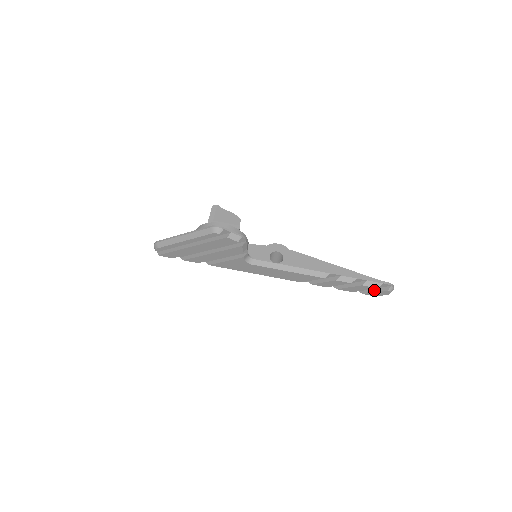
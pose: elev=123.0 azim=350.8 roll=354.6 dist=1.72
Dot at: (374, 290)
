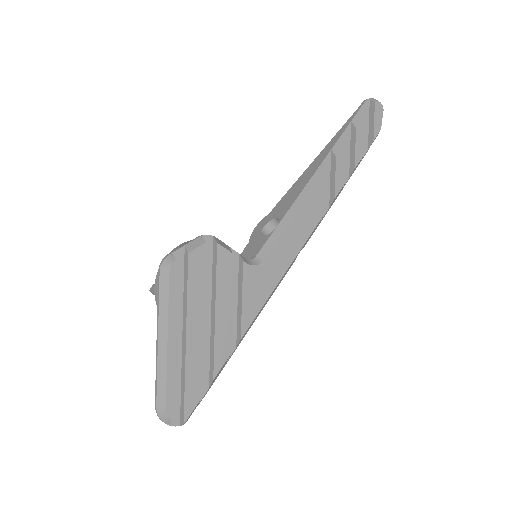
Dot at: (371, 124)
